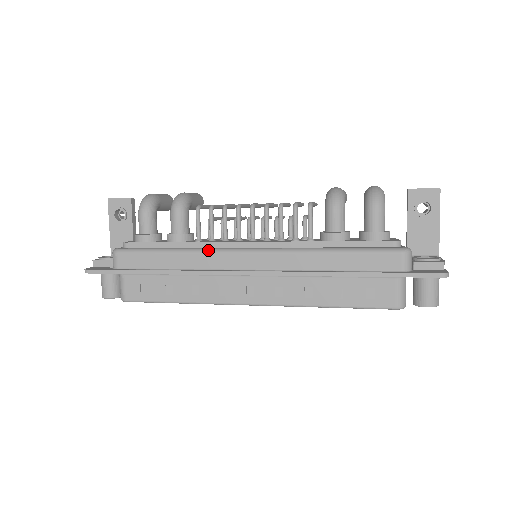
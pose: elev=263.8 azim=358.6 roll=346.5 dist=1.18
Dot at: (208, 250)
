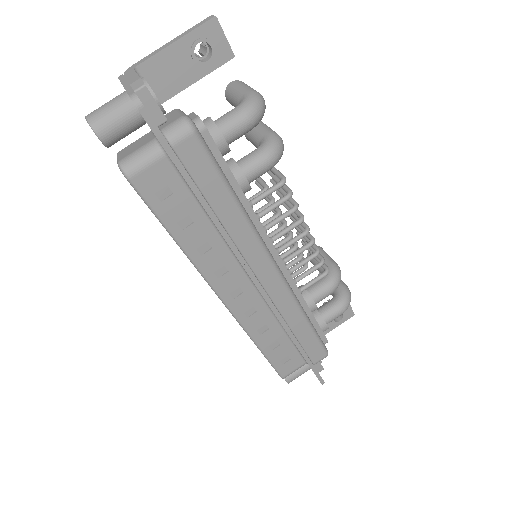
Dot at: (259, 236)
